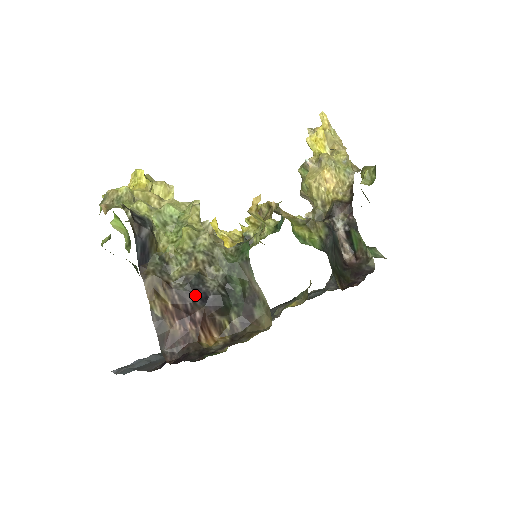
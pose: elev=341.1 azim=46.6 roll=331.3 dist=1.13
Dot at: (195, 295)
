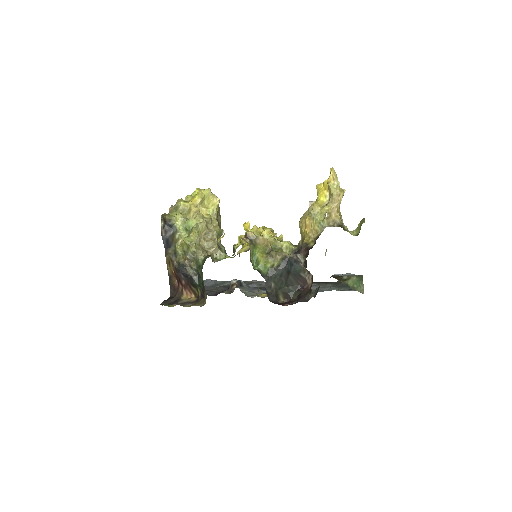
Dot at: (181, 273)
